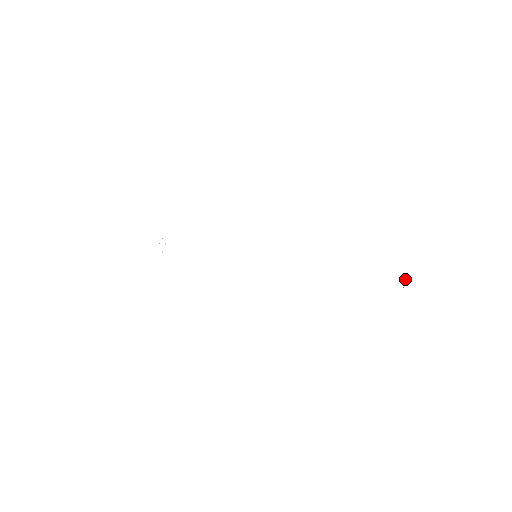
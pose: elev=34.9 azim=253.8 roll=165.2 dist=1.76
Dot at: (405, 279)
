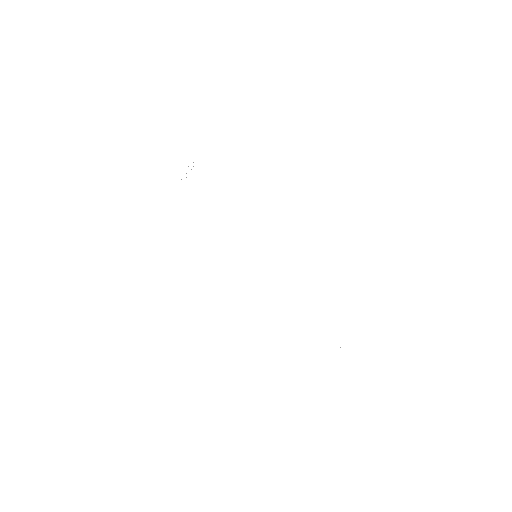
Dot at: occluded
